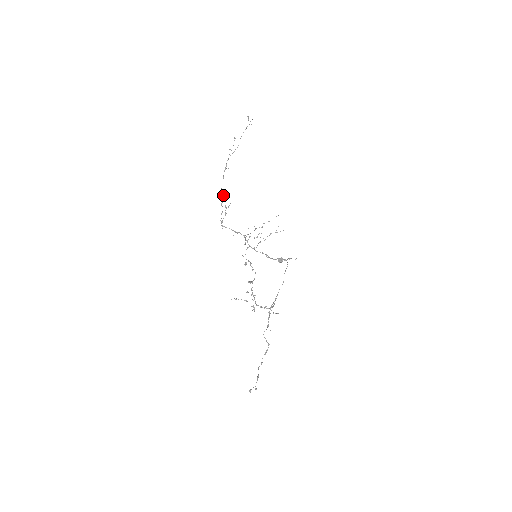
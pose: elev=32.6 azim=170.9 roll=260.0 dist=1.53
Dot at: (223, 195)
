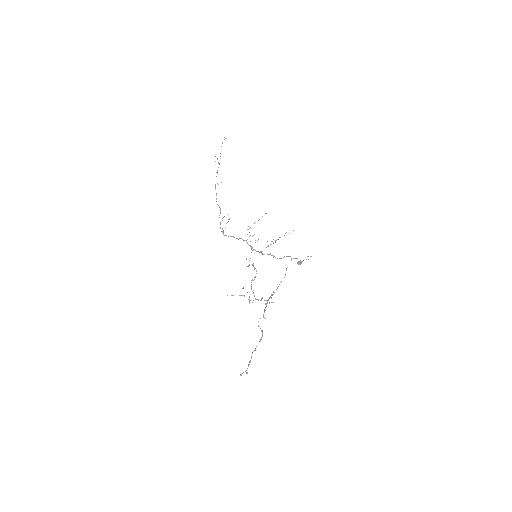
Dot at: (220, 208)
